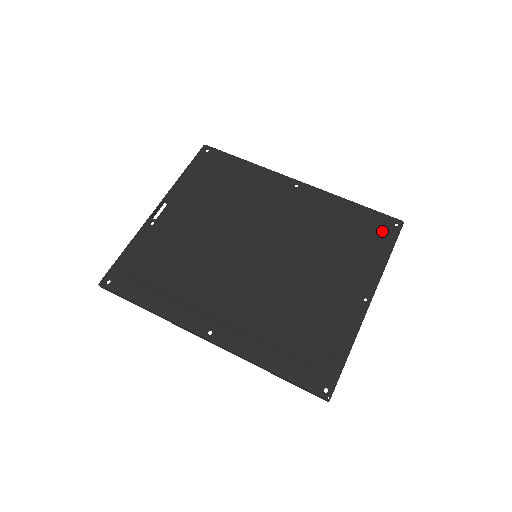
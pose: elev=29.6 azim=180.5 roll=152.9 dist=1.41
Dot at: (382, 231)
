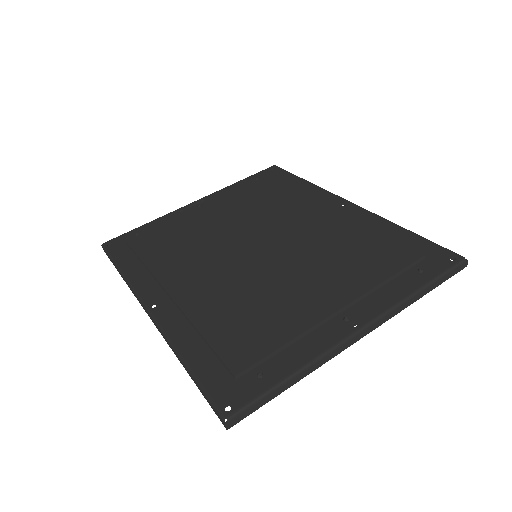
Dot at: (426, 261)
